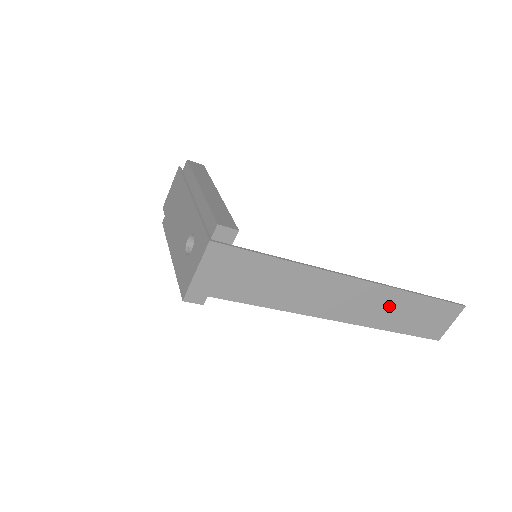
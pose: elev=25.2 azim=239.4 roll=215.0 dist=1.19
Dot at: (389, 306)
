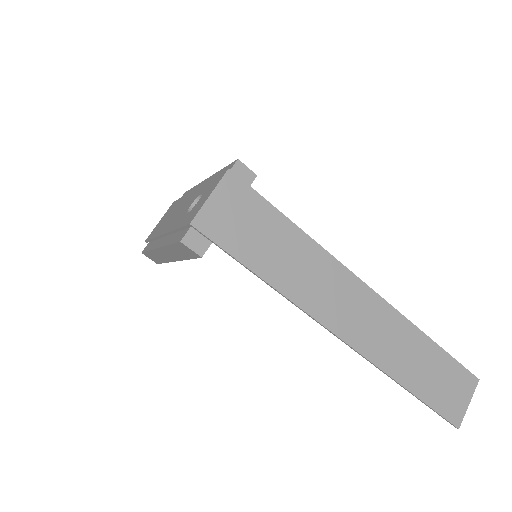
Dot at: (402, 344)
